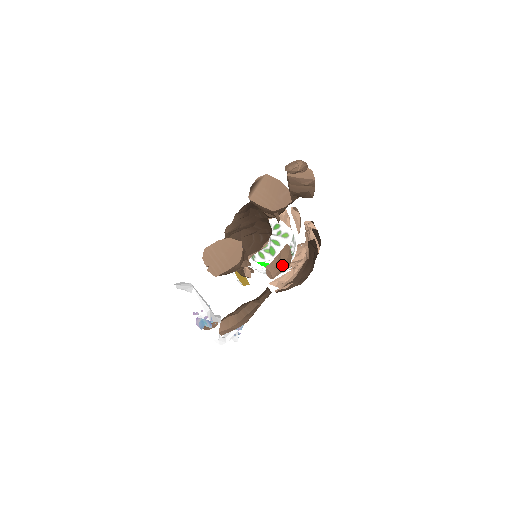
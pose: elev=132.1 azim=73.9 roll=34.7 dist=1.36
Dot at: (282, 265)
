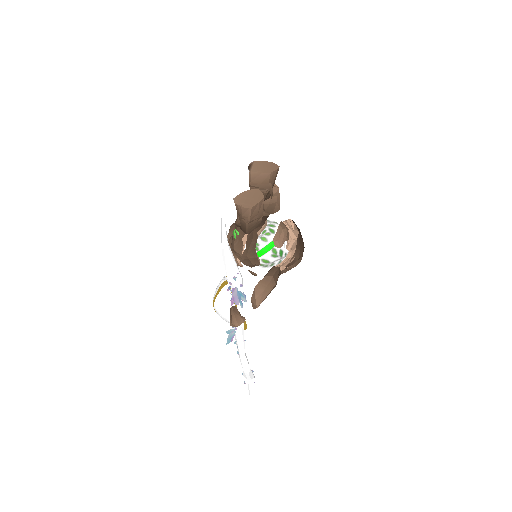
Dot at: (285, 233)
